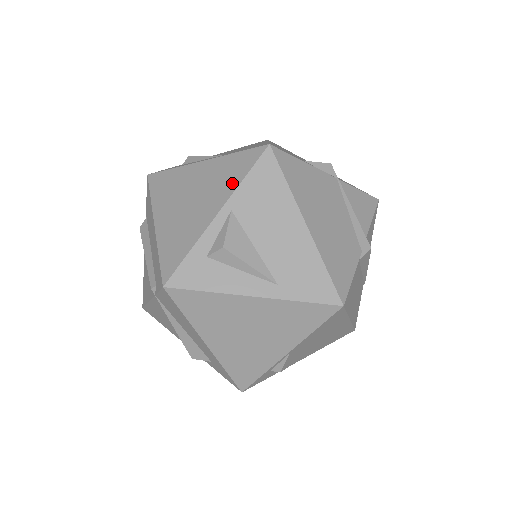
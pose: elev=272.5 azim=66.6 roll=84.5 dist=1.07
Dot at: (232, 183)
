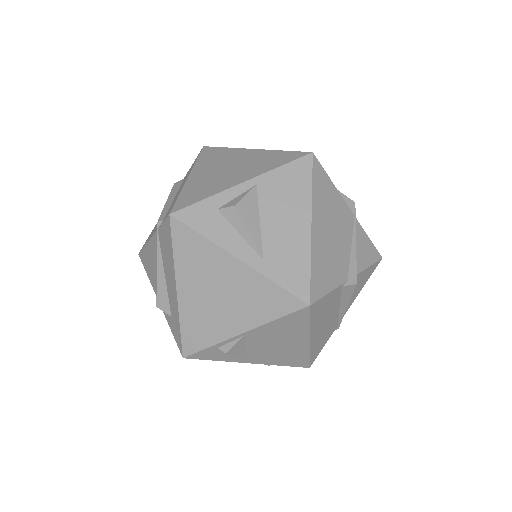
Dot at: (268, 167)
